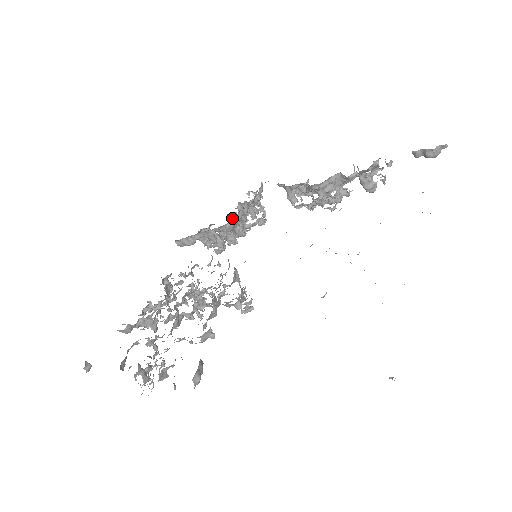
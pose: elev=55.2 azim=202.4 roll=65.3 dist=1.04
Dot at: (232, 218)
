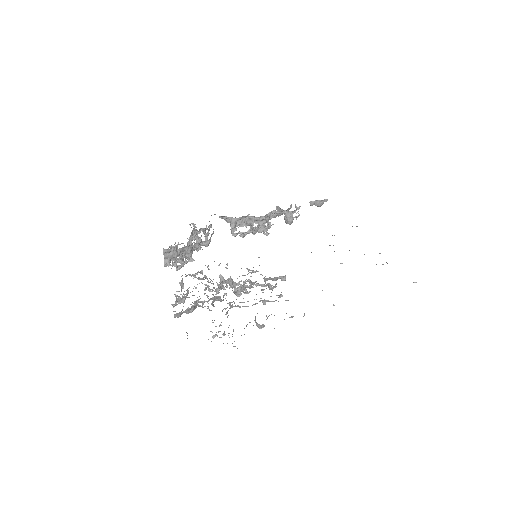
Dot at: (189, 241)
